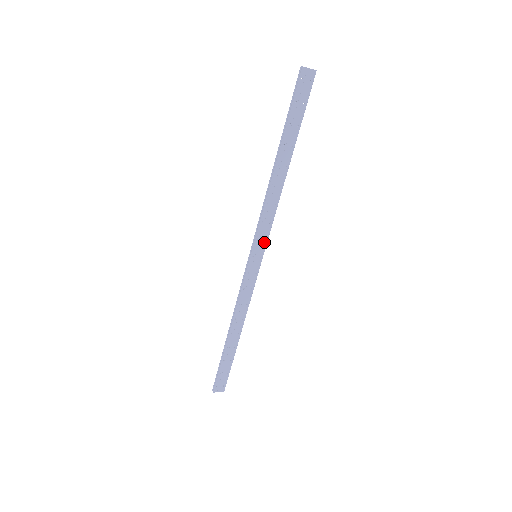
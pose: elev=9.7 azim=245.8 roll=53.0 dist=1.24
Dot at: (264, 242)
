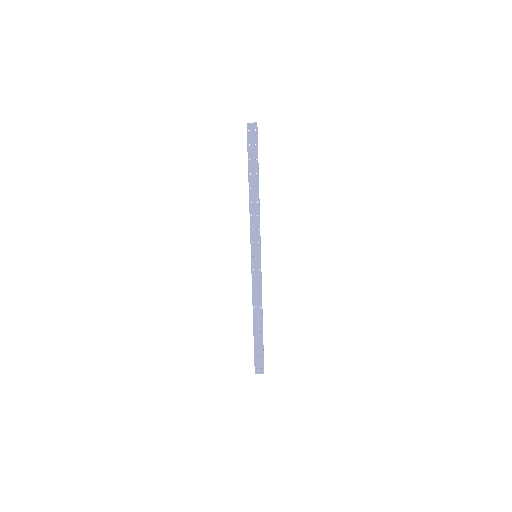
Dot at: (258, 244)
